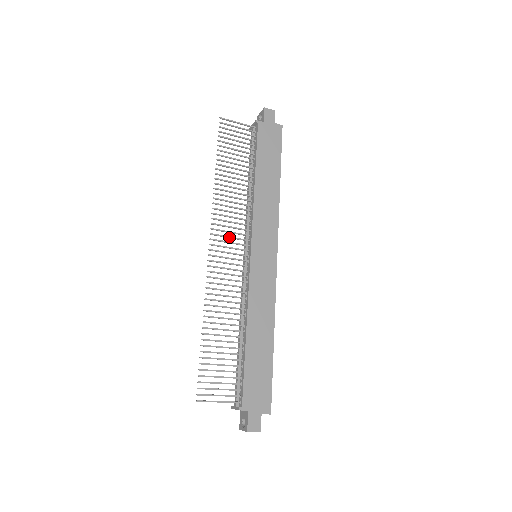
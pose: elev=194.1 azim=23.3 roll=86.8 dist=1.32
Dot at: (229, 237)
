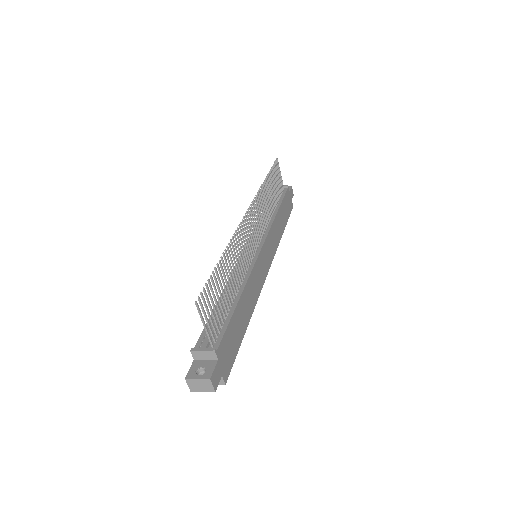
Dot at: occluded
